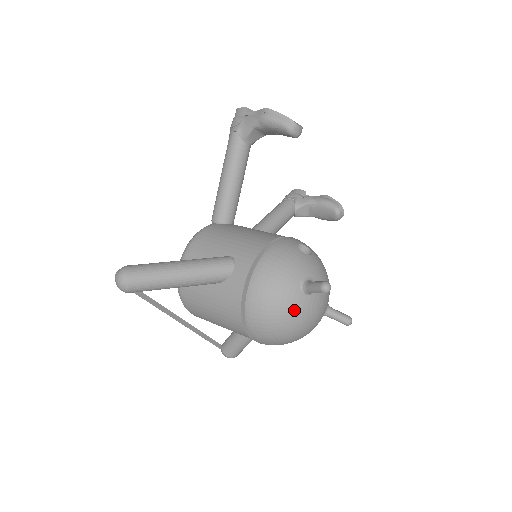
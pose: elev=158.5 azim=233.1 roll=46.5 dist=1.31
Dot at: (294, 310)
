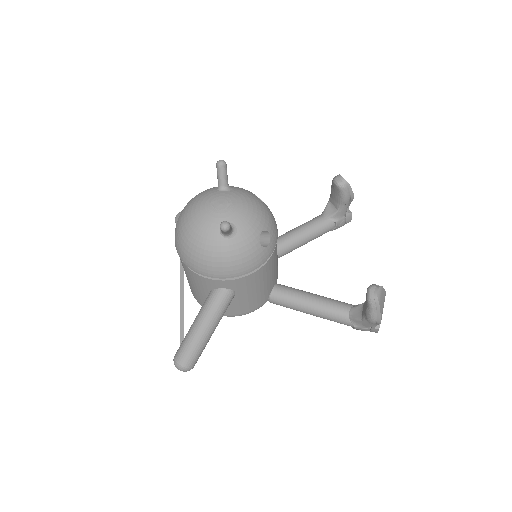
Dot at: (201, 194)
